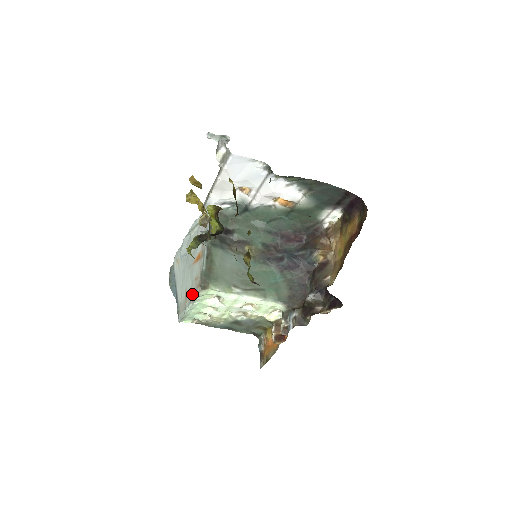
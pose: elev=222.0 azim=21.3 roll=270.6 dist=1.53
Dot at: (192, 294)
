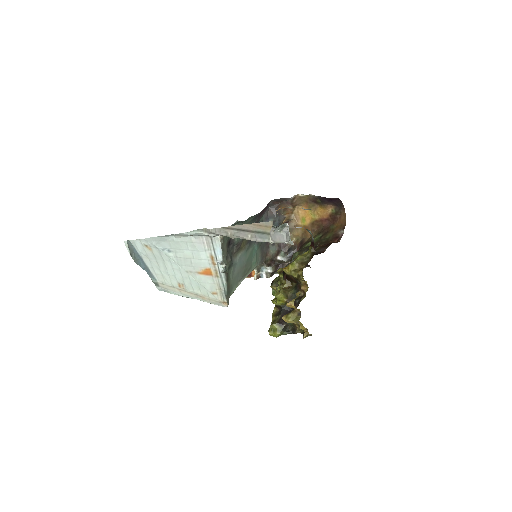
Dot at: (206, 299)
